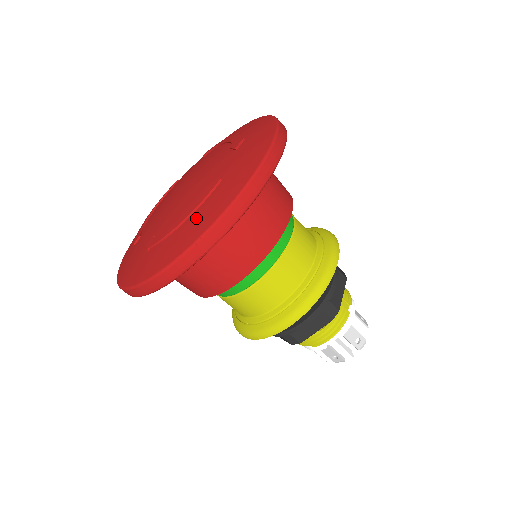
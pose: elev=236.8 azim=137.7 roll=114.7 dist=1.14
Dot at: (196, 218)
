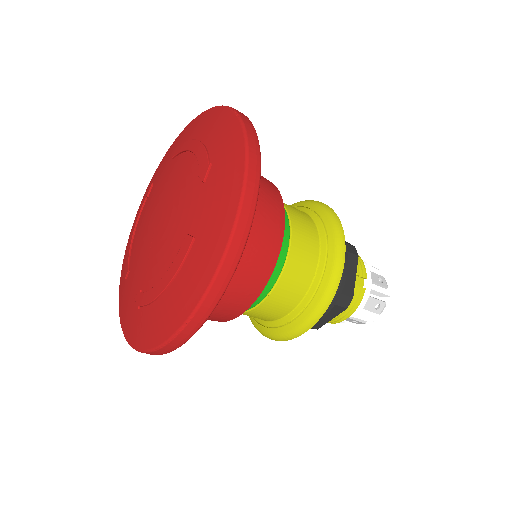
Dot at: (177, 291)
